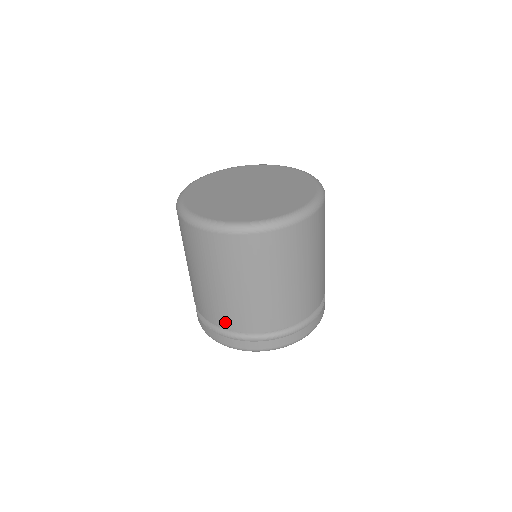
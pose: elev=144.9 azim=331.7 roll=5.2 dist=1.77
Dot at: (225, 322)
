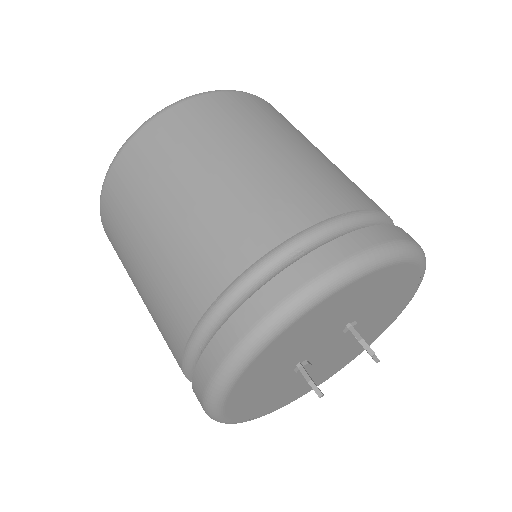
Dot at: (243, 248)
